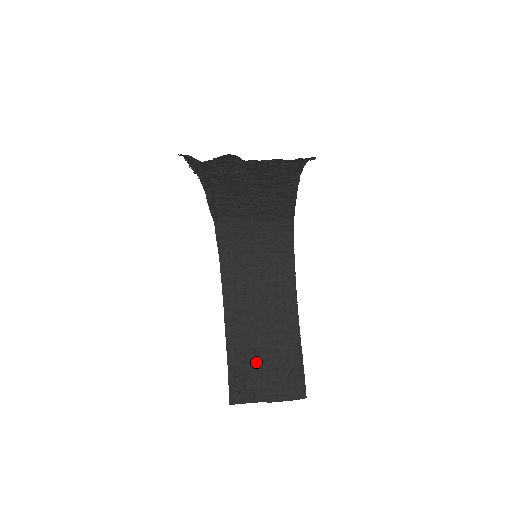
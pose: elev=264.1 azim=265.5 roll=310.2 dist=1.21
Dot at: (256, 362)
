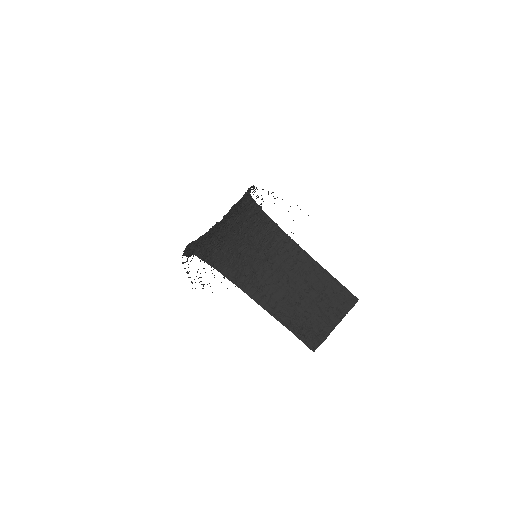
Dot at: (305, 309)
